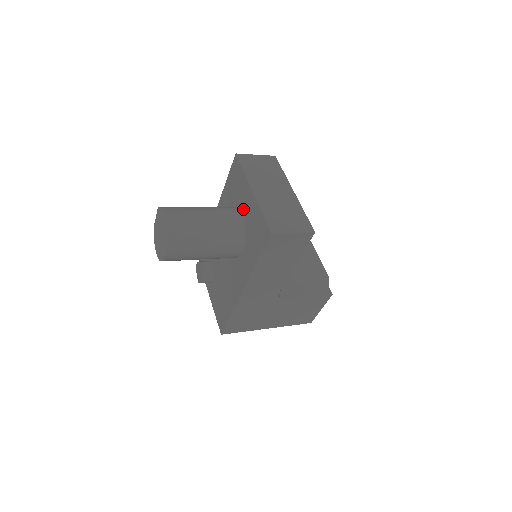
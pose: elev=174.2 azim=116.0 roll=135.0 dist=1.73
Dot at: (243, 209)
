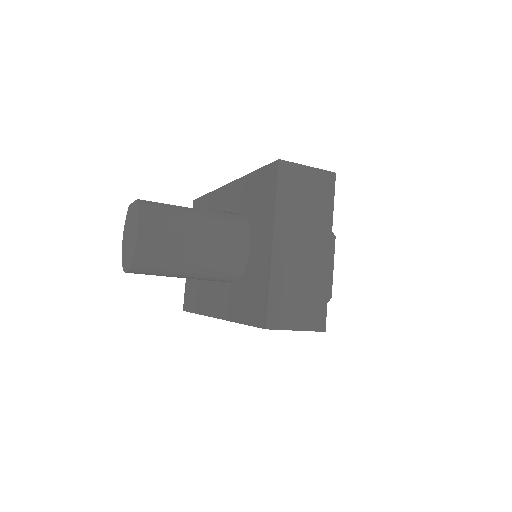
Dot at: (254, 242)
